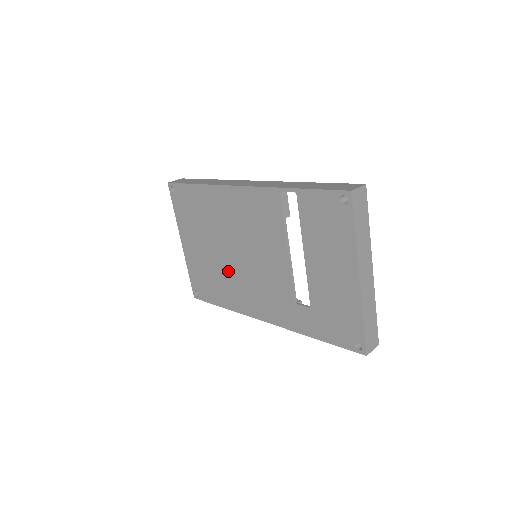
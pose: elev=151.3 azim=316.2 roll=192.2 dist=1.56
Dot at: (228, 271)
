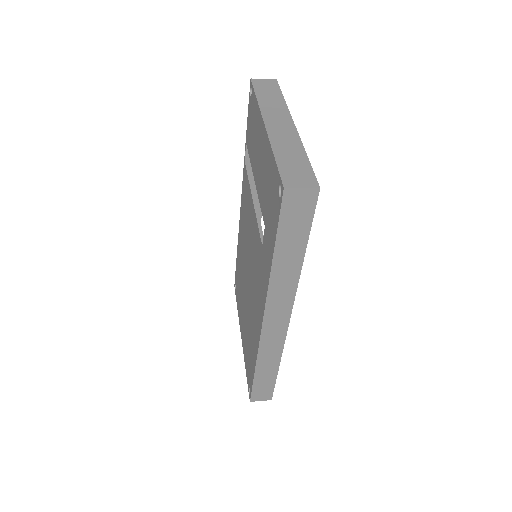
Dot at: (249, 307)
